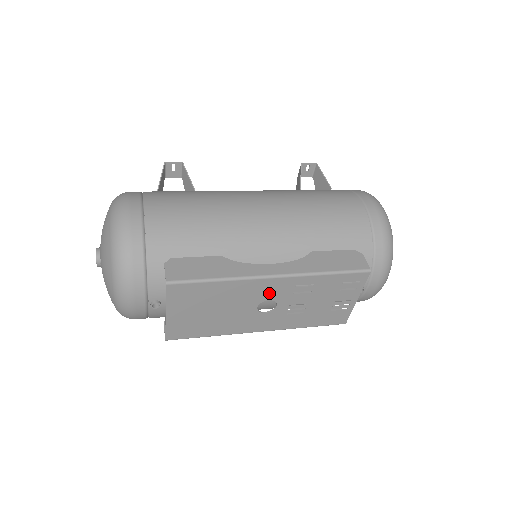
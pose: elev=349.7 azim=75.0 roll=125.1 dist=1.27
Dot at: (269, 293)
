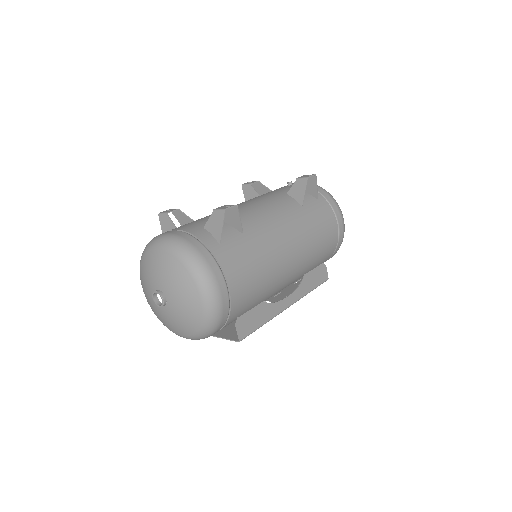
Dot at: occluded
